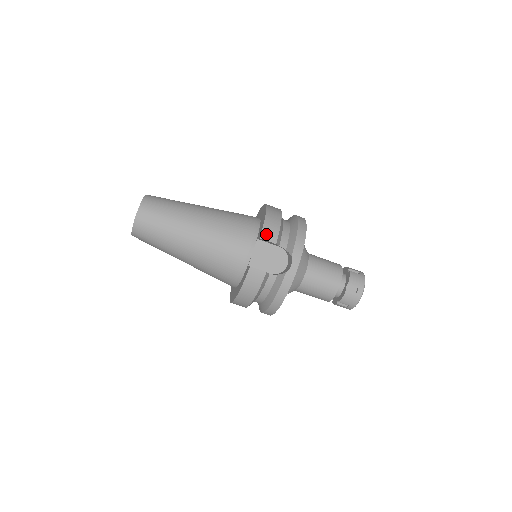
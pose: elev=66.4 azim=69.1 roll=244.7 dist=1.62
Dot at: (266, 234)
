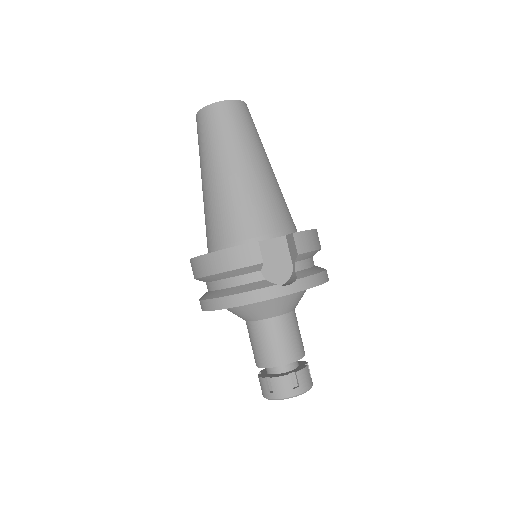
Dot at: (300, 238)
